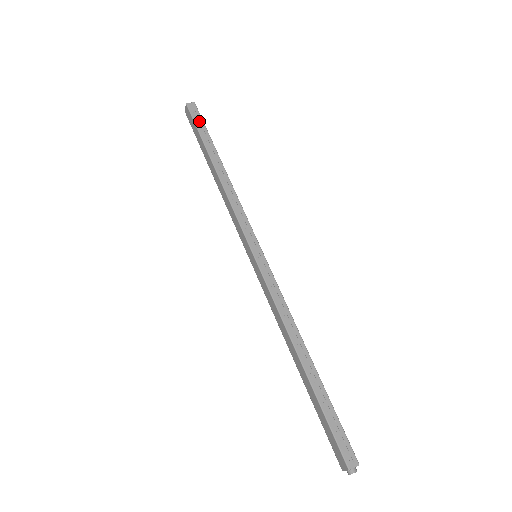
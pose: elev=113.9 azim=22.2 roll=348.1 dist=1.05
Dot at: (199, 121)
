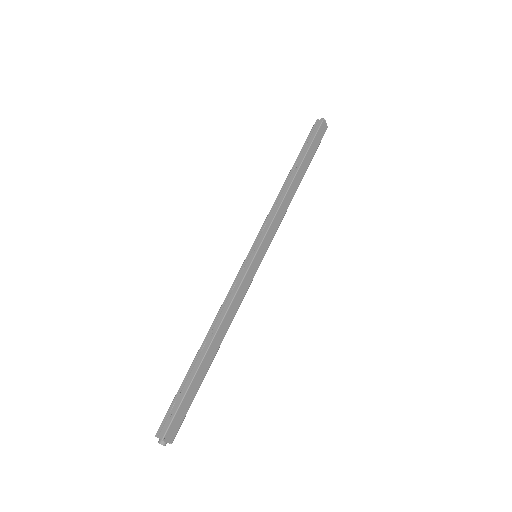
Dot at: (313, 135)
